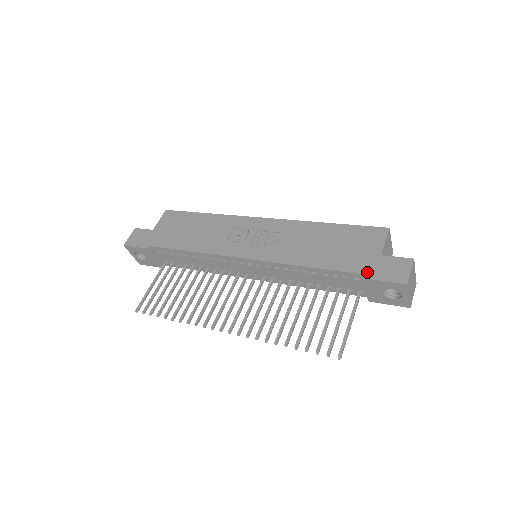
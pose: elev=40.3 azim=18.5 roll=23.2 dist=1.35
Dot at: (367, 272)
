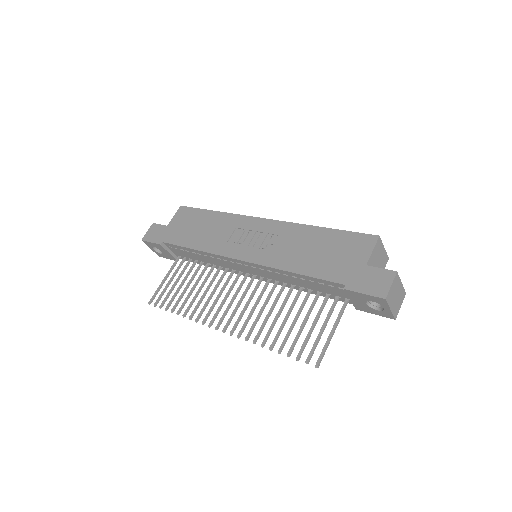
Dot at: (349, 283)
